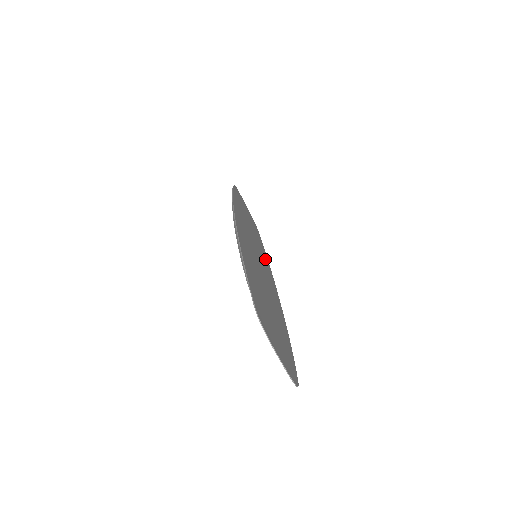
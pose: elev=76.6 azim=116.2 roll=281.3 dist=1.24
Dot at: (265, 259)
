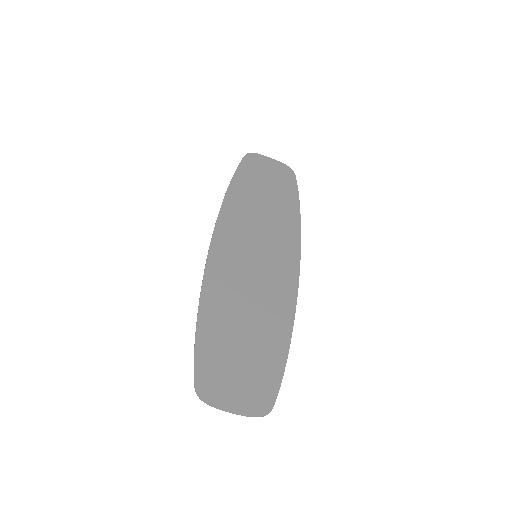
Dot at: (288, 228)
